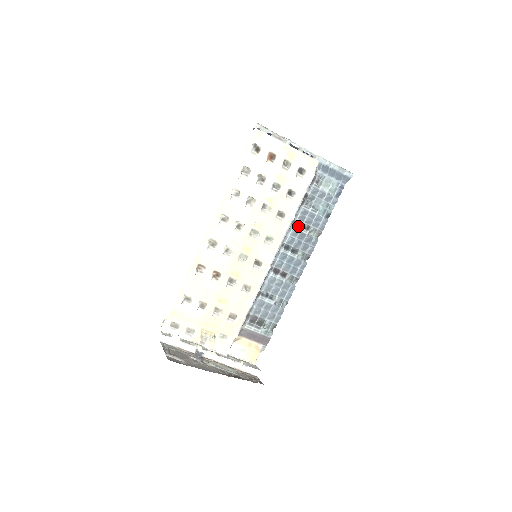
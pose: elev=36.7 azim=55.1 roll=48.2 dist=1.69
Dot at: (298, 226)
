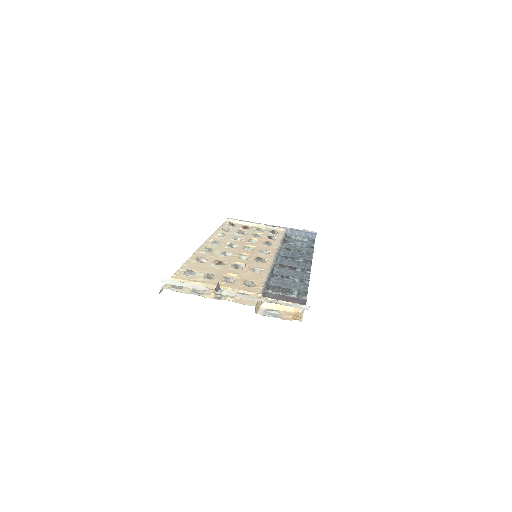
Dot at: occluded
